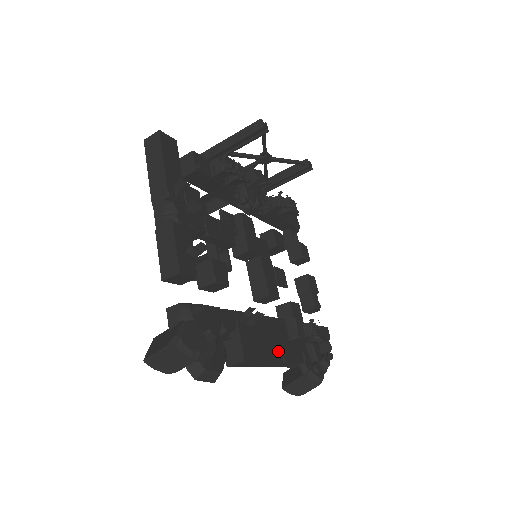
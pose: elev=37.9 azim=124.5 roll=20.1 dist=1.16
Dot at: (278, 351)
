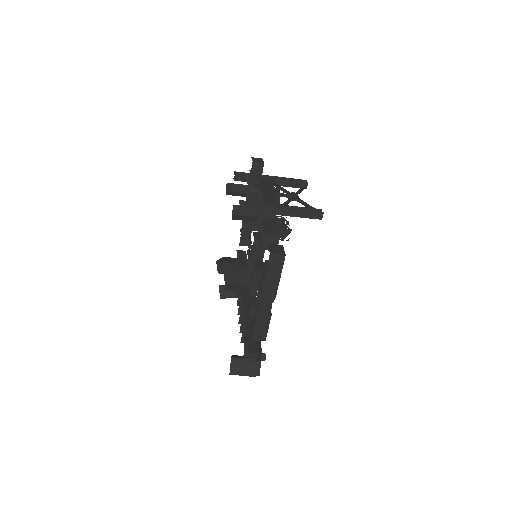
Dot at: occluded
